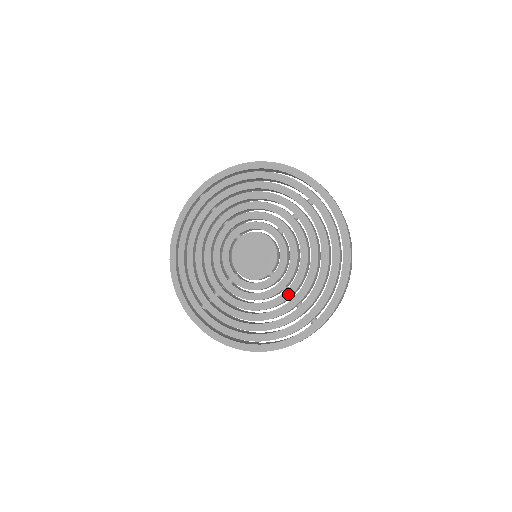
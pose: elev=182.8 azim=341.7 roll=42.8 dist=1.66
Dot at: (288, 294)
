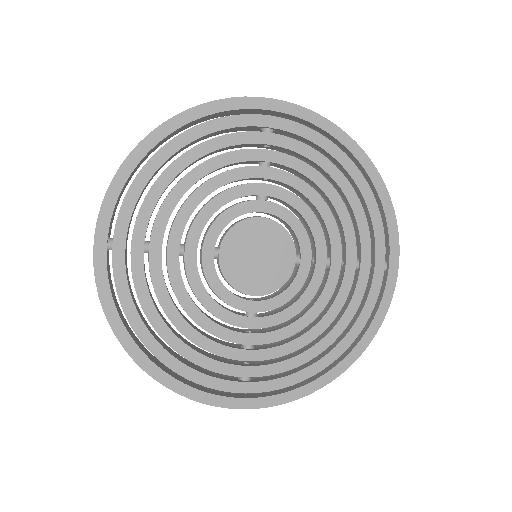
Dot at: (337, 263)
